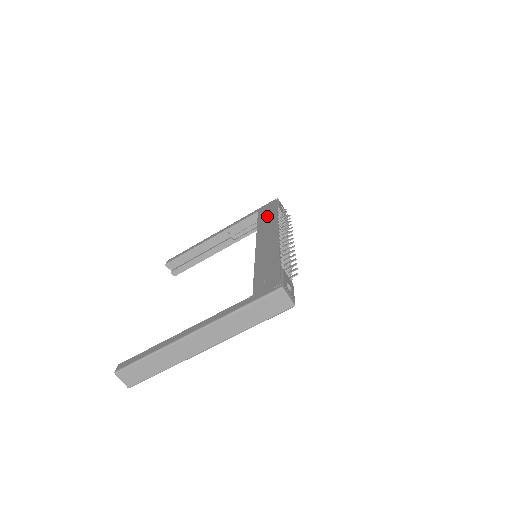
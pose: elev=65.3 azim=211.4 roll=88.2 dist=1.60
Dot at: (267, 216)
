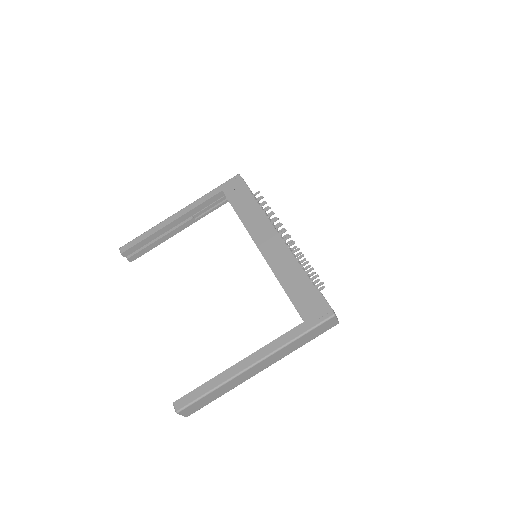
Dot at: (244, 203)
